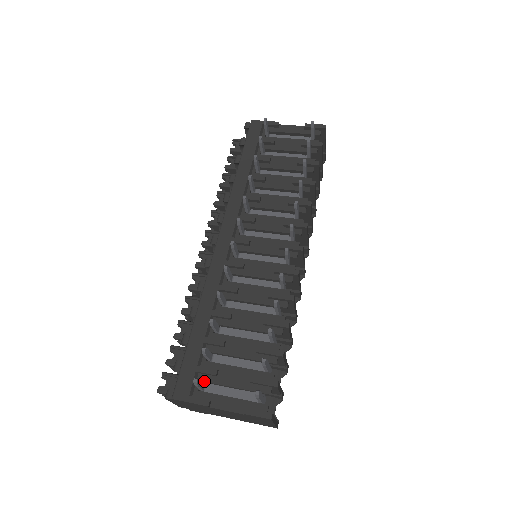
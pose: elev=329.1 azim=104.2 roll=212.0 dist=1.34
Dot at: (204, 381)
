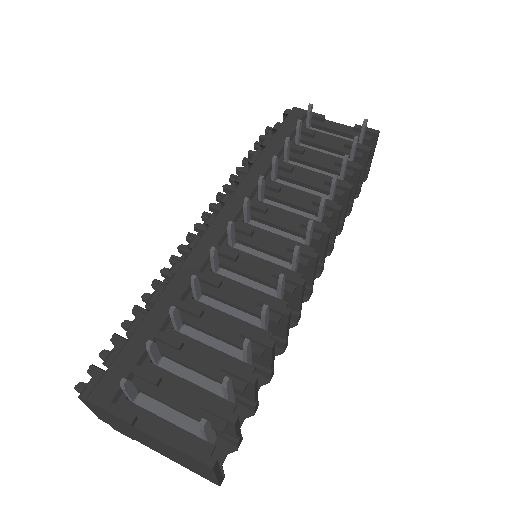
Dot at: (138, 388)
